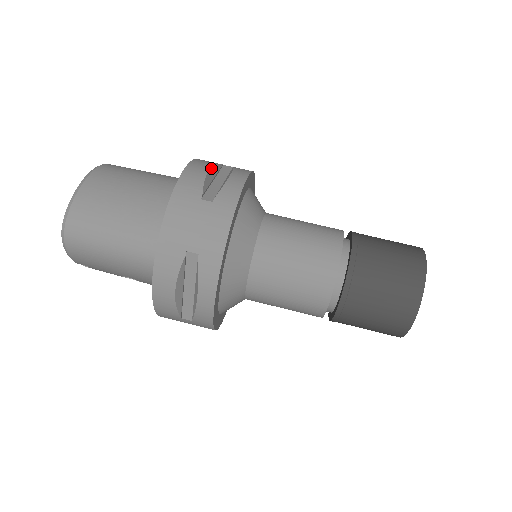
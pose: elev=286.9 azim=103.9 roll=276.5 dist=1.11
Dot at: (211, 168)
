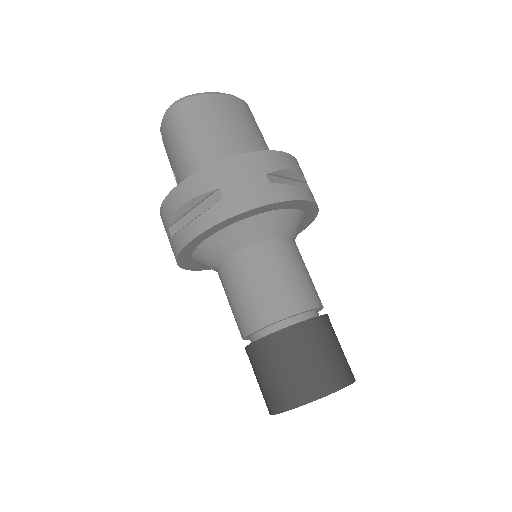
Dot at: (296, 171)
